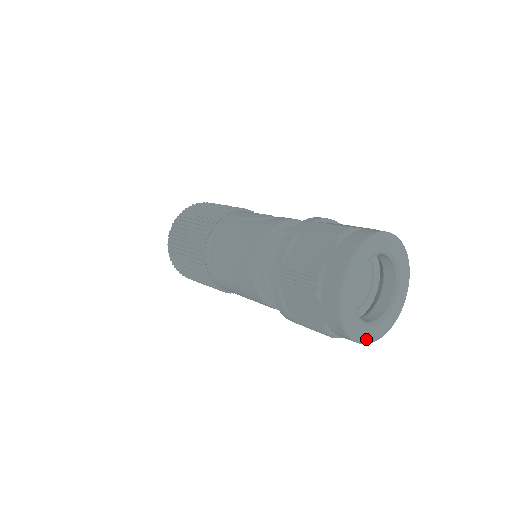
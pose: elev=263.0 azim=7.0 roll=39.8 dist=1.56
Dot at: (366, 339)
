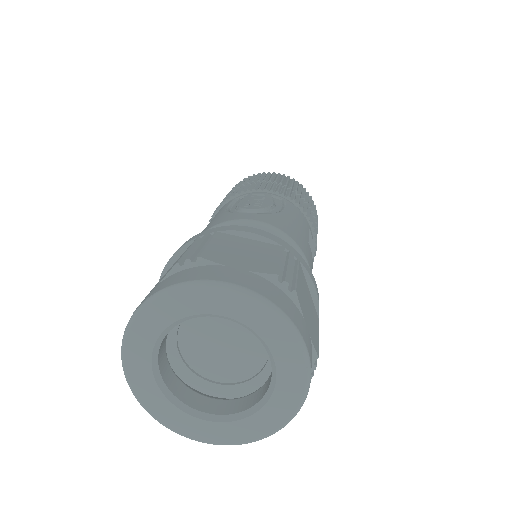
Dot at: (190, 433)
